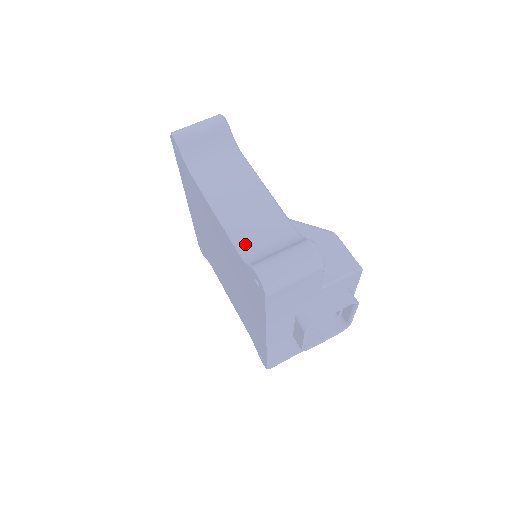
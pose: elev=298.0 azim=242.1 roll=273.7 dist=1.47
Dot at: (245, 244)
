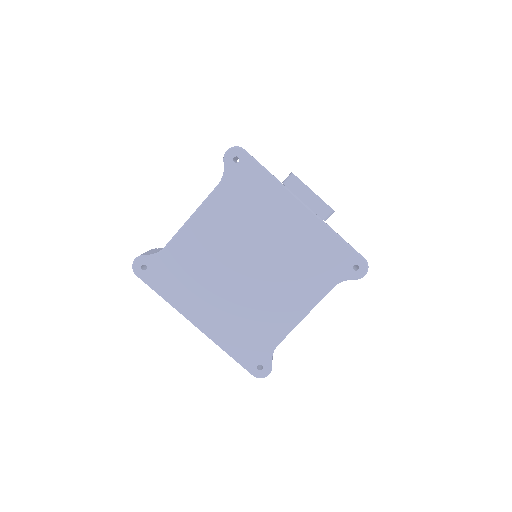
Dot at: occluded
